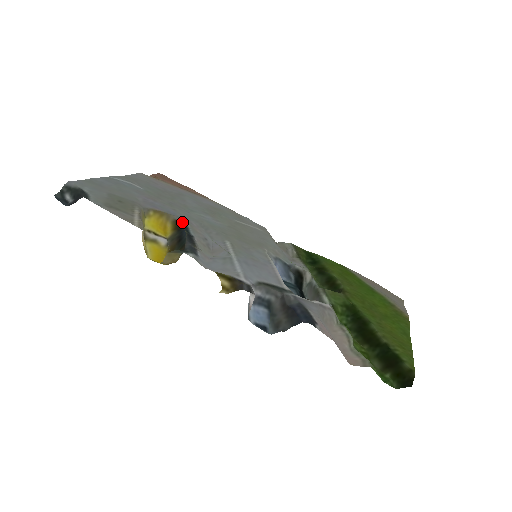
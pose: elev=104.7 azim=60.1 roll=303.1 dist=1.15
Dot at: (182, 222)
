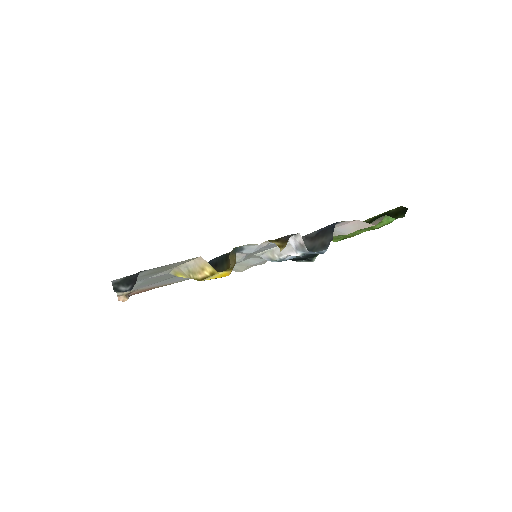
Dot at: occluded
